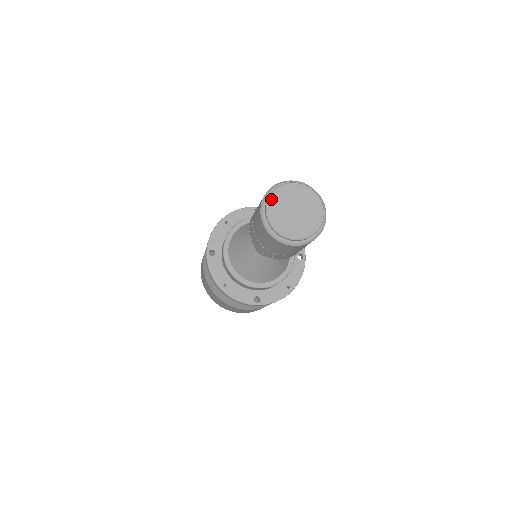
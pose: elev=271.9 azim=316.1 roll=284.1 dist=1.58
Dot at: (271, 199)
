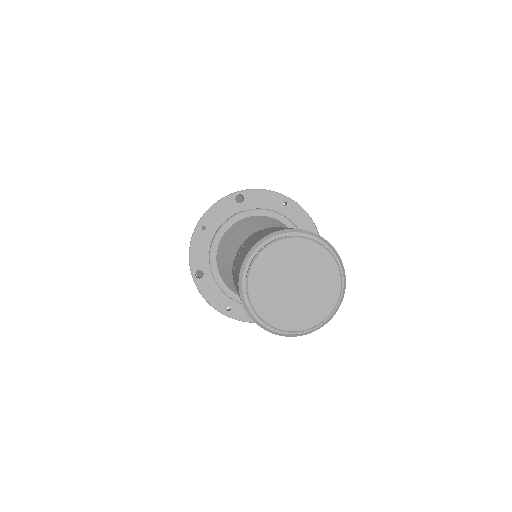
Dot at: (251, 281)
